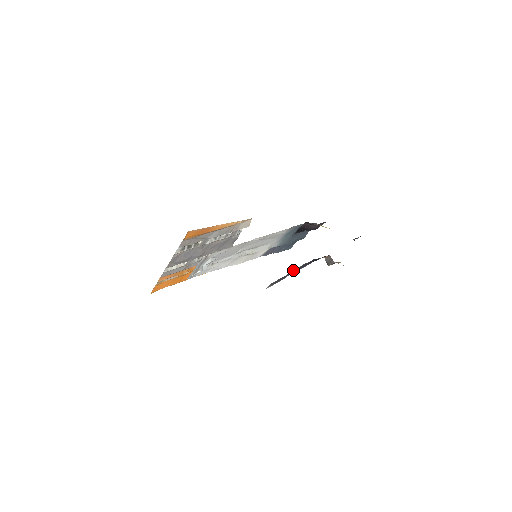
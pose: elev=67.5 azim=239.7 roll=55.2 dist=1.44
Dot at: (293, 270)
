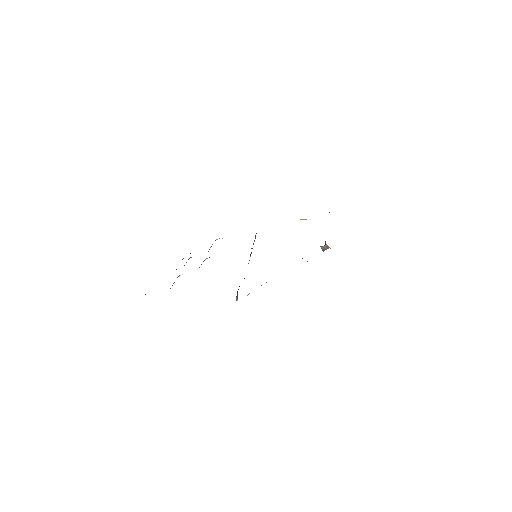
Dot at: occluded
